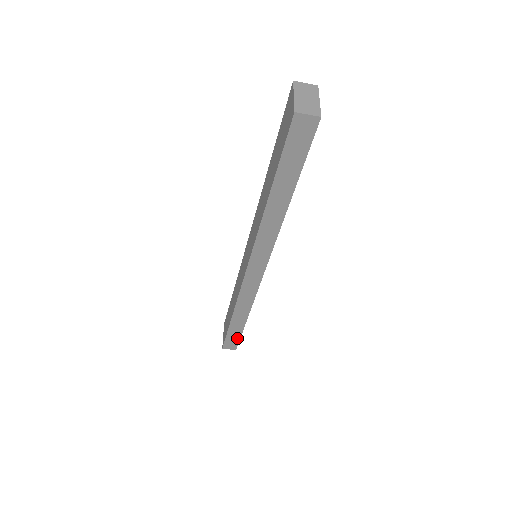
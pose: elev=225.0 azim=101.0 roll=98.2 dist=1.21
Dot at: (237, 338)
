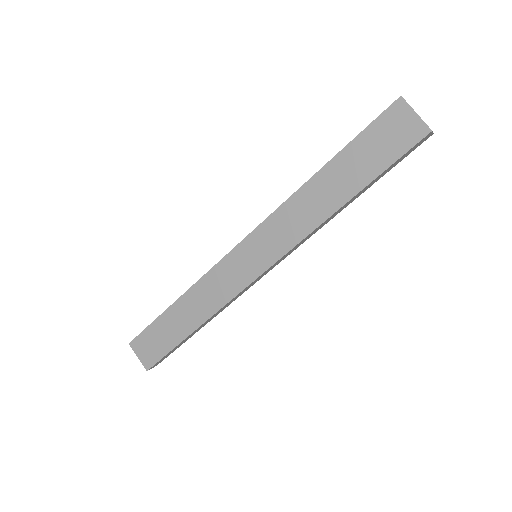
Dot at: (173, 351)
